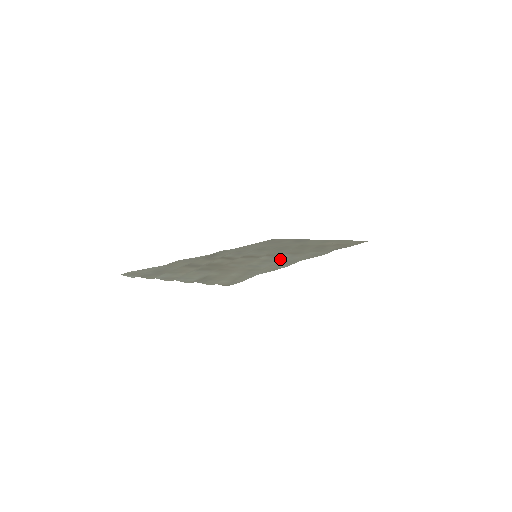
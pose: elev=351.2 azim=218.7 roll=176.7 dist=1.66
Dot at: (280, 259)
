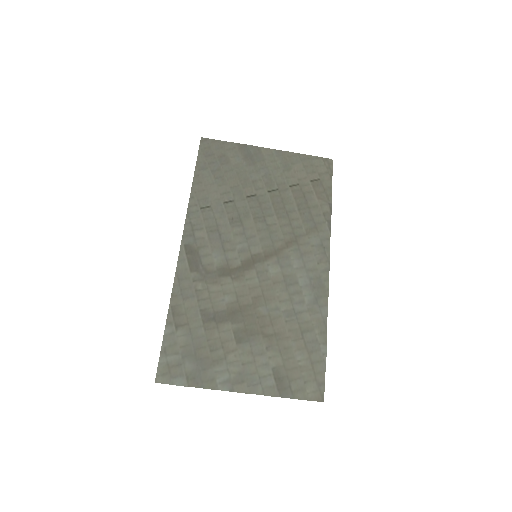
Dot at: (302, 279)
